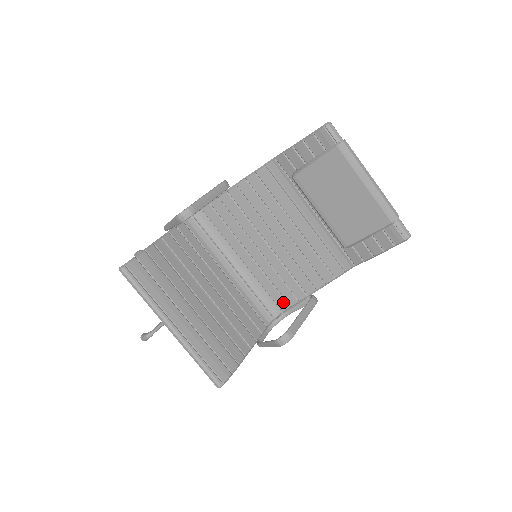
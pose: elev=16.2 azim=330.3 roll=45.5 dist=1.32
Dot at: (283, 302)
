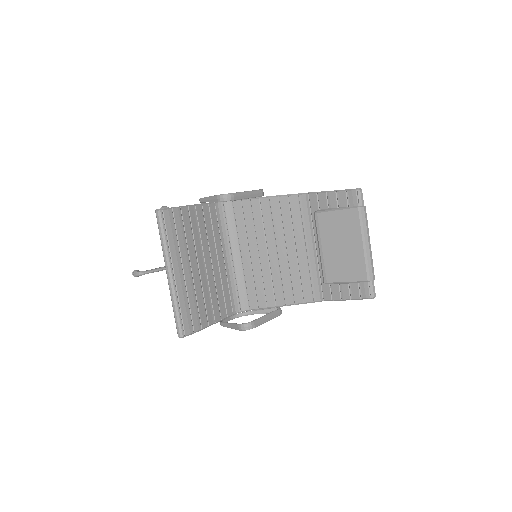
Dot at: (255, 302)
